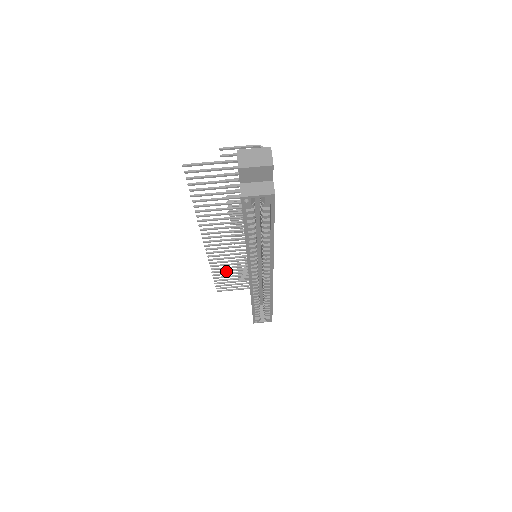
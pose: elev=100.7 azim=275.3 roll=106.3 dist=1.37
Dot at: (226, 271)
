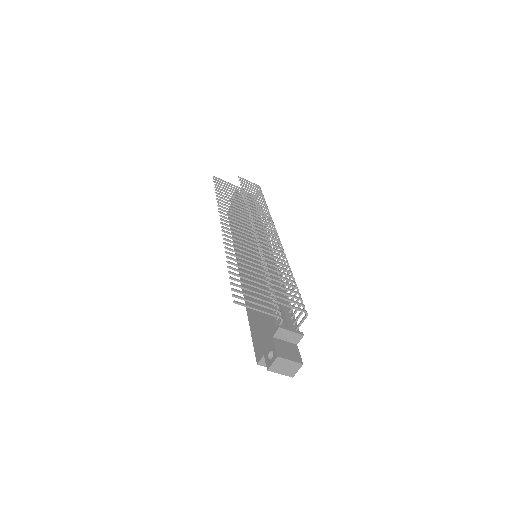
Dot at: occluded
